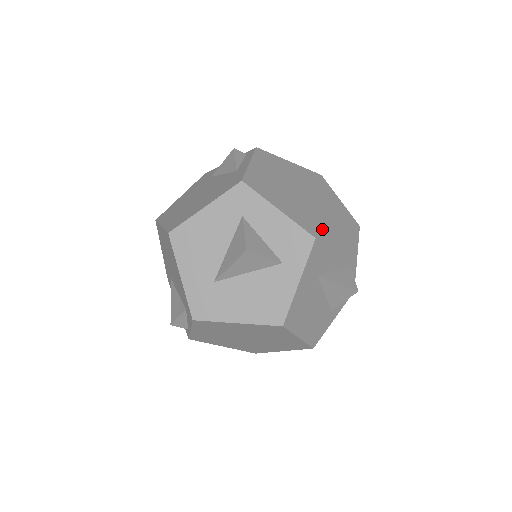
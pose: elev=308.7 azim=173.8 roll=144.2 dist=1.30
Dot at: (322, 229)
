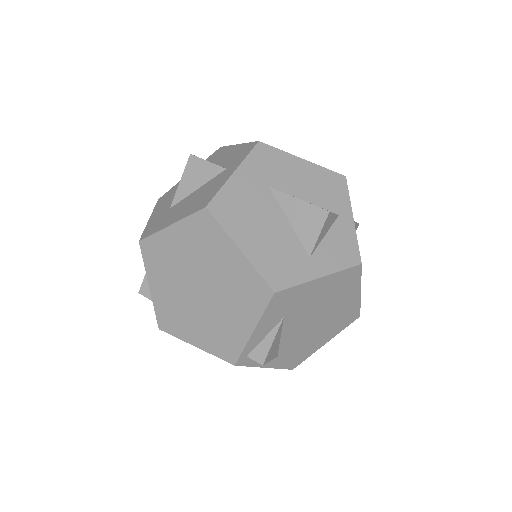
Dot at: occluded
